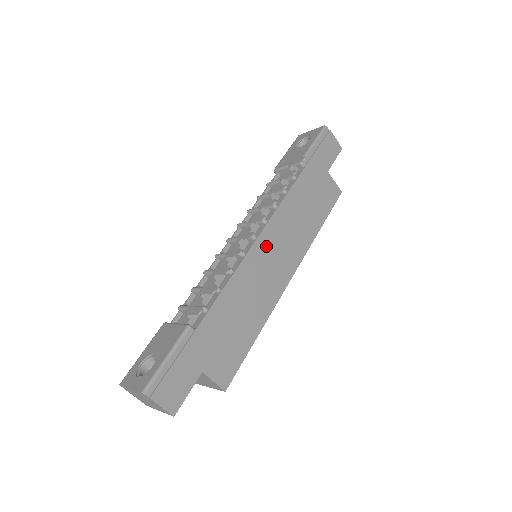
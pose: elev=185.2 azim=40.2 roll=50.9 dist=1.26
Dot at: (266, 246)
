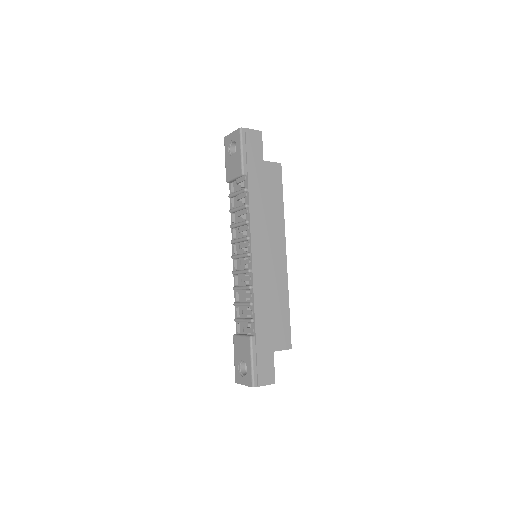
Dot at: (259, 253)
